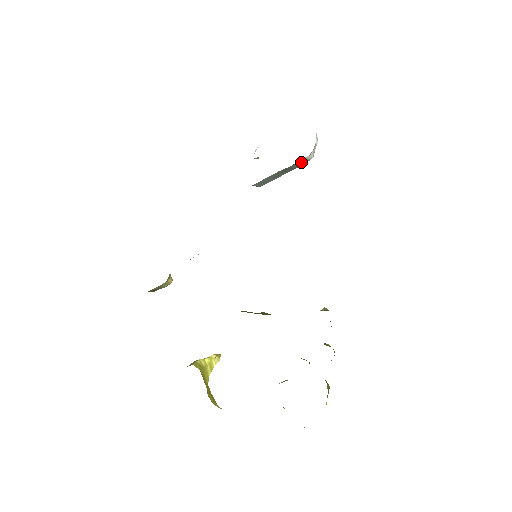
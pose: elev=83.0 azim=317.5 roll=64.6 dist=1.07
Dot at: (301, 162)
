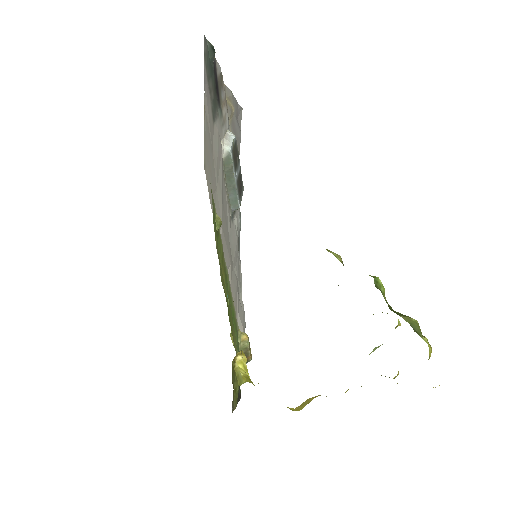
Dot at: (227, 160)
